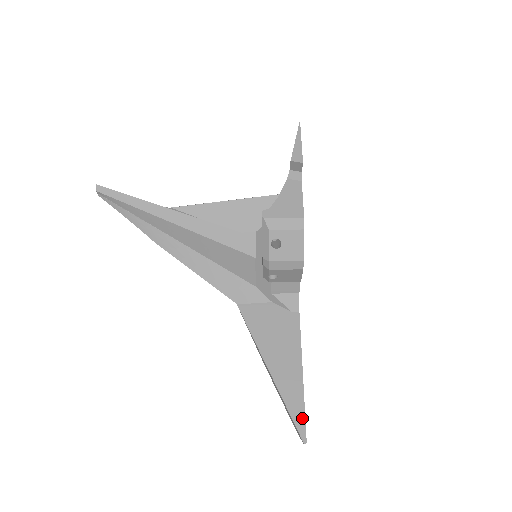
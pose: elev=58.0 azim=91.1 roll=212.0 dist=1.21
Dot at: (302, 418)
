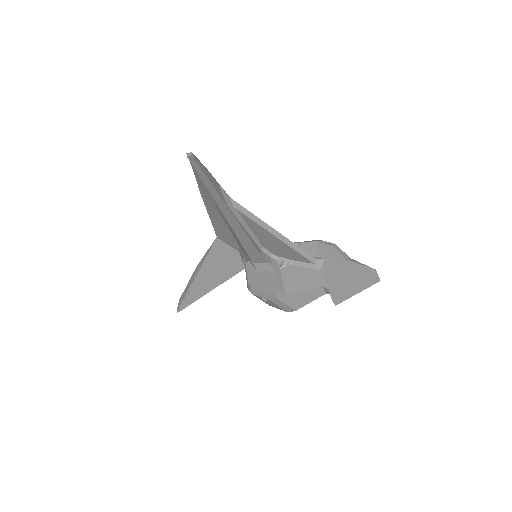
Dot at: (188, 304)
